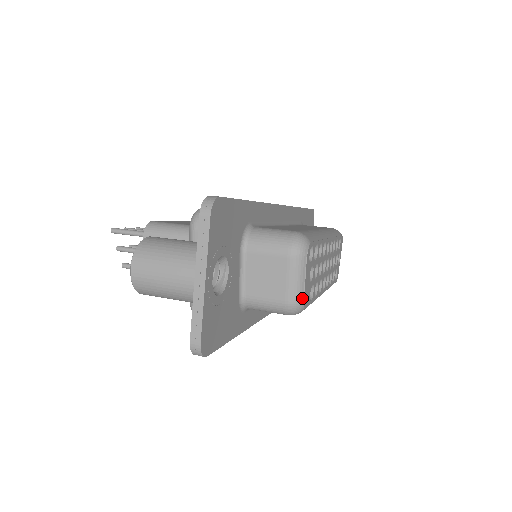
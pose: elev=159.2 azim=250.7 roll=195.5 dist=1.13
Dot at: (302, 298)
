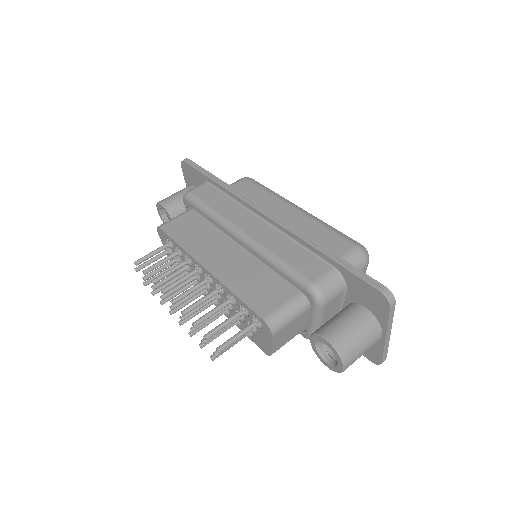
Dot at: occluded
